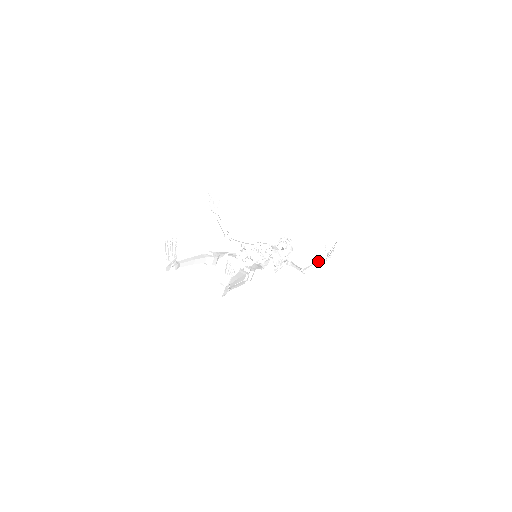
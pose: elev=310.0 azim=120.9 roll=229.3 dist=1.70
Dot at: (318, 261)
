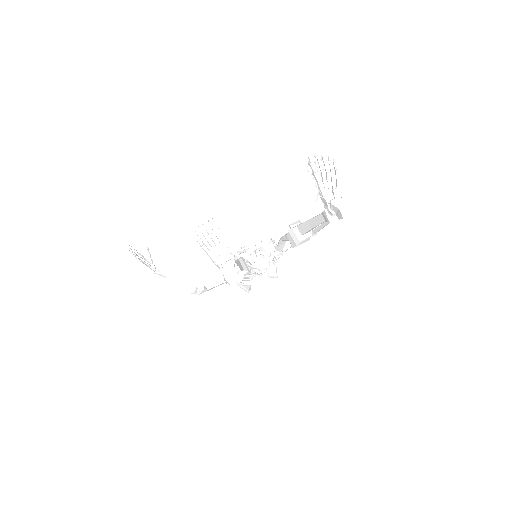
Dot at: (315, 196)
